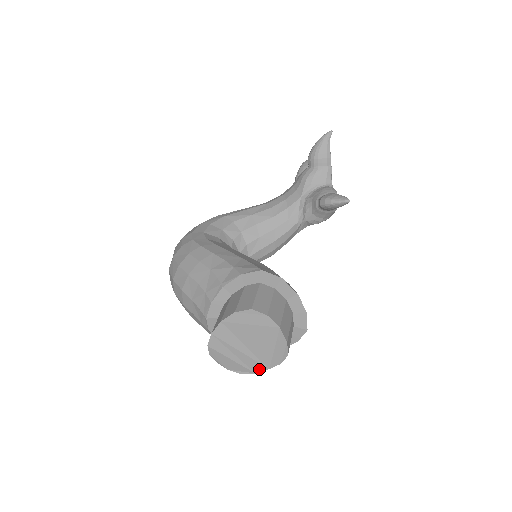
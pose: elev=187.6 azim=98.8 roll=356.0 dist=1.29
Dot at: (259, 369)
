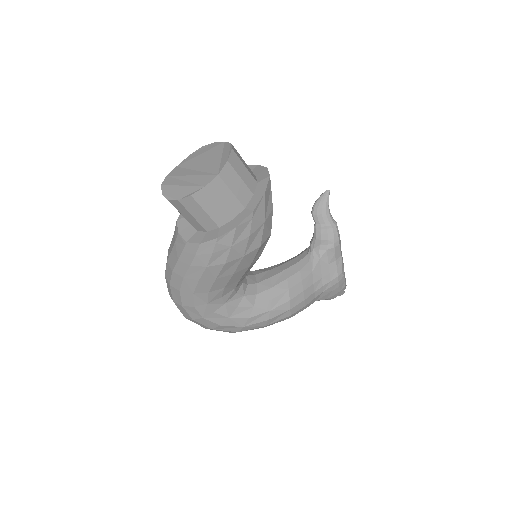
Dot at: (208, 181)
